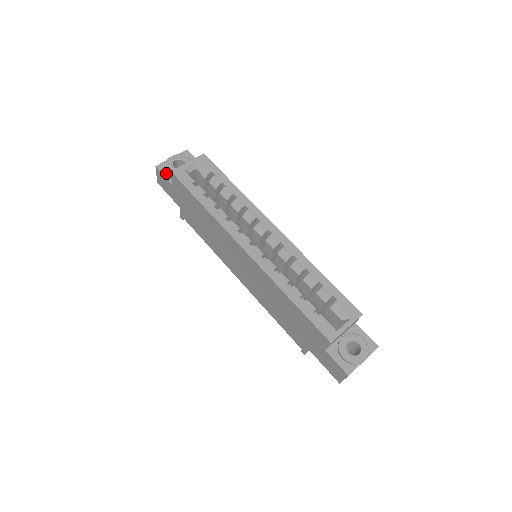
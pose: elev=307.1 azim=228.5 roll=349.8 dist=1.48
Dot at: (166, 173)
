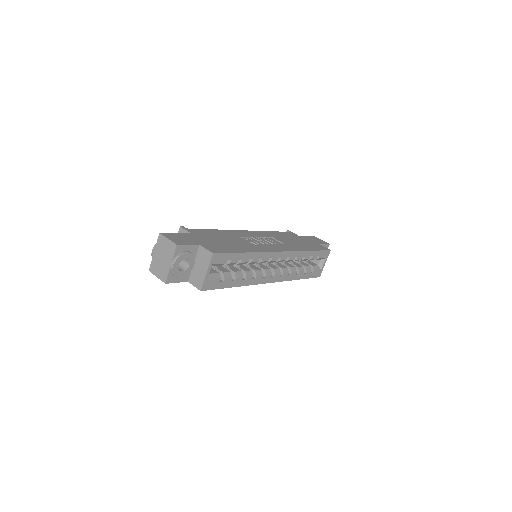
Dot at: (178, 280)
